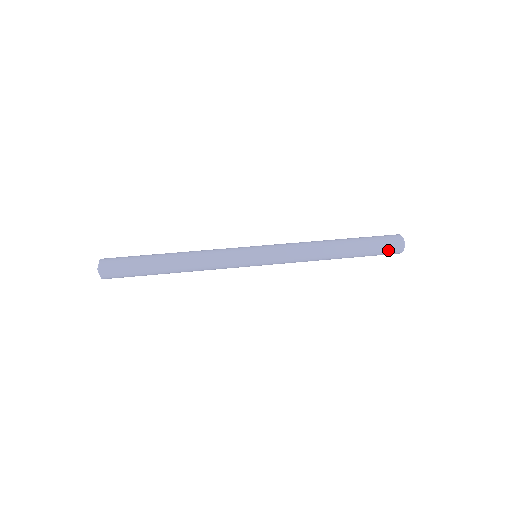
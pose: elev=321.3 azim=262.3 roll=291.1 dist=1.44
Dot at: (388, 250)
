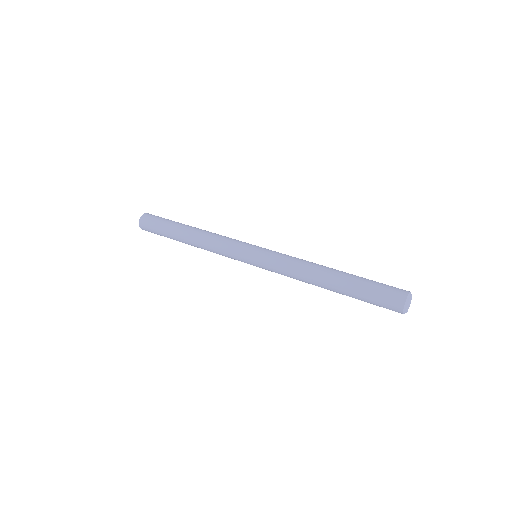
Dot at: (386, 296)
